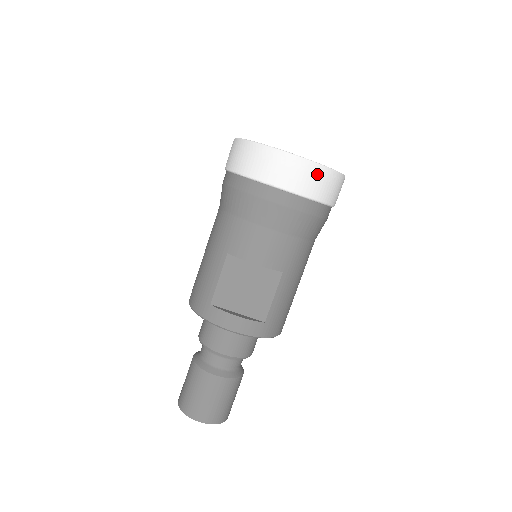
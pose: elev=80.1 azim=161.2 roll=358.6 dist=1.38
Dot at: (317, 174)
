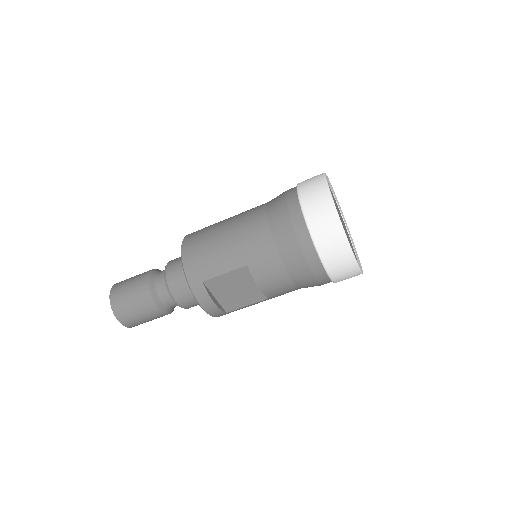
Dot at: (353, 274)
